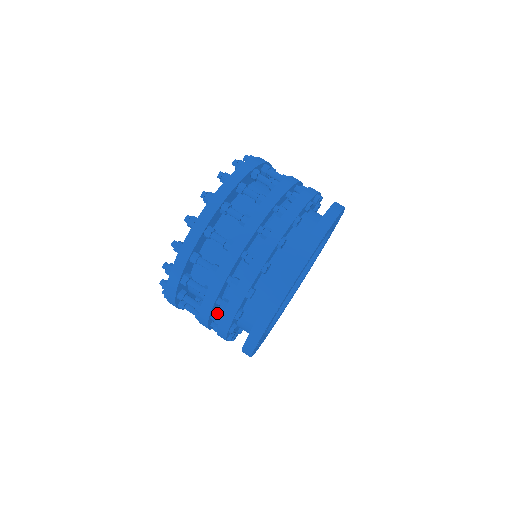
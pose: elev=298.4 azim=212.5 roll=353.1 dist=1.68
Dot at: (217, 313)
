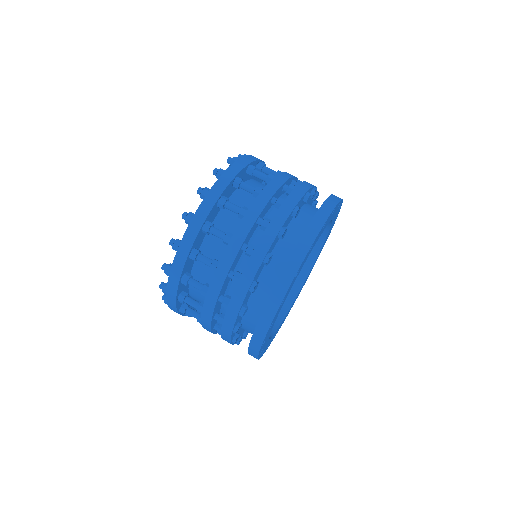
Dot at: occluded
